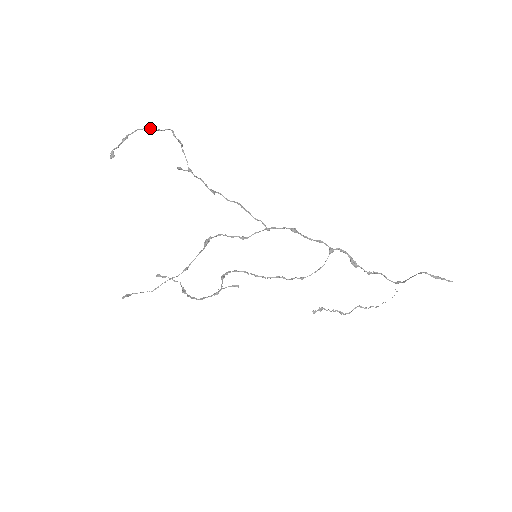
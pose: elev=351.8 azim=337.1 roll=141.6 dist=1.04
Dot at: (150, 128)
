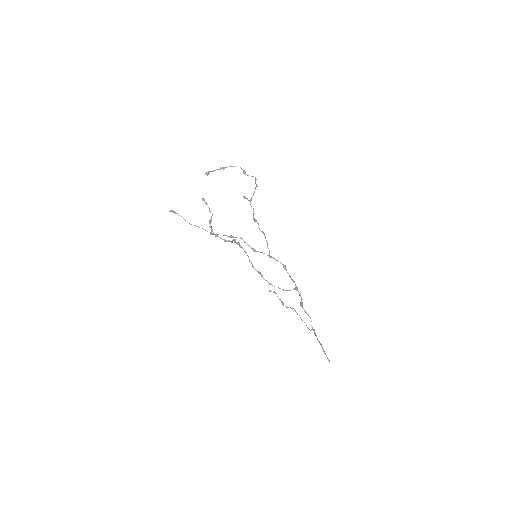
Dot at: (243, 170)
